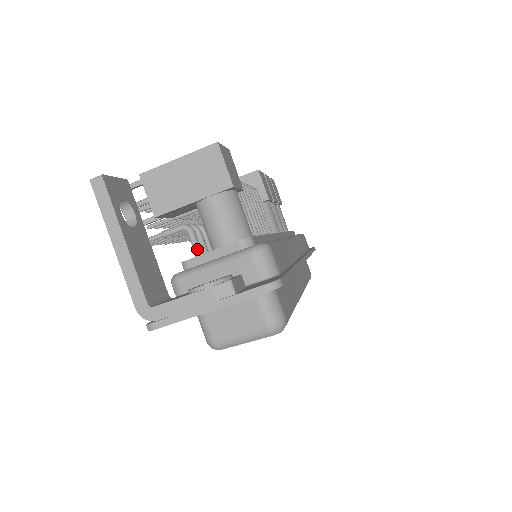
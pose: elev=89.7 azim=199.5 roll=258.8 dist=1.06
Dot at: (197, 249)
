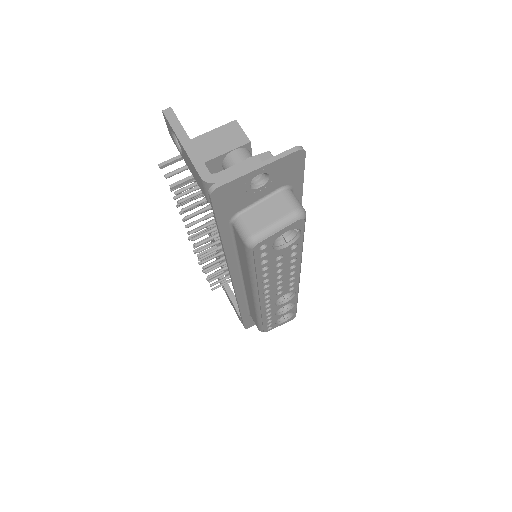
Dot at: occluded
